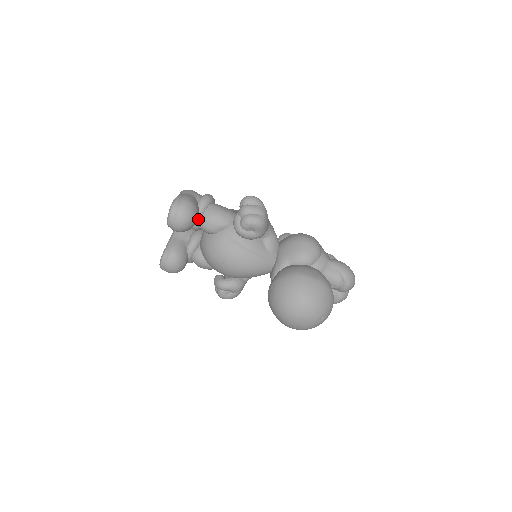
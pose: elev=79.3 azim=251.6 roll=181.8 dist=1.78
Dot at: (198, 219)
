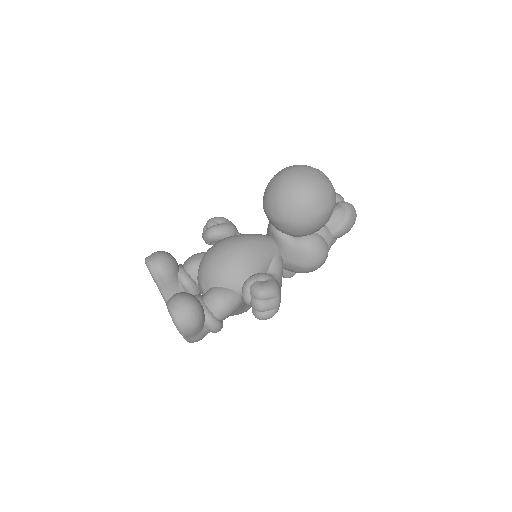
Dot at: (179, 266)
